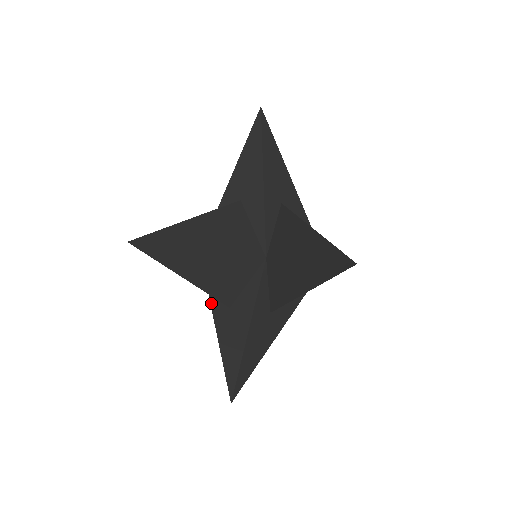
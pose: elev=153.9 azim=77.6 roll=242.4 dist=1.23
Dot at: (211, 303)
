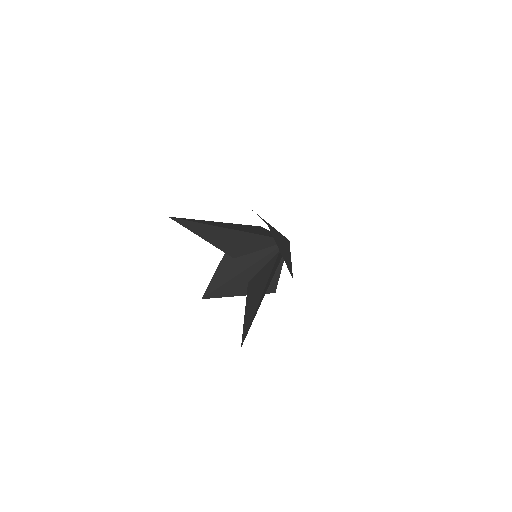
Dot at: occluded
